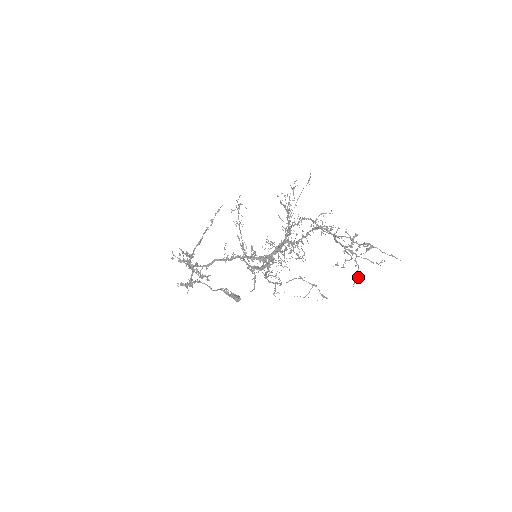
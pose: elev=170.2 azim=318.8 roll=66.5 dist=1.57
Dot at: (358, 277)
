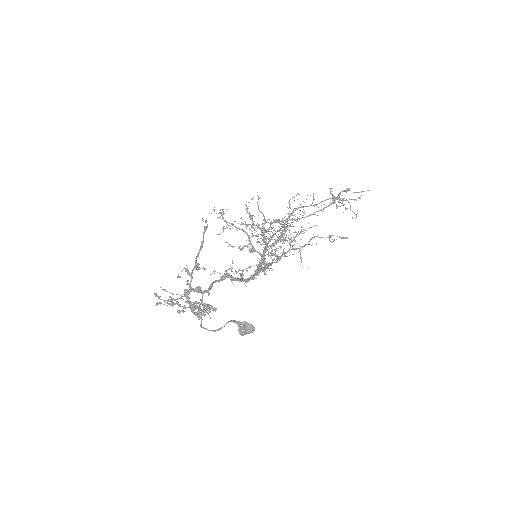
Dot at: (354, 213)
